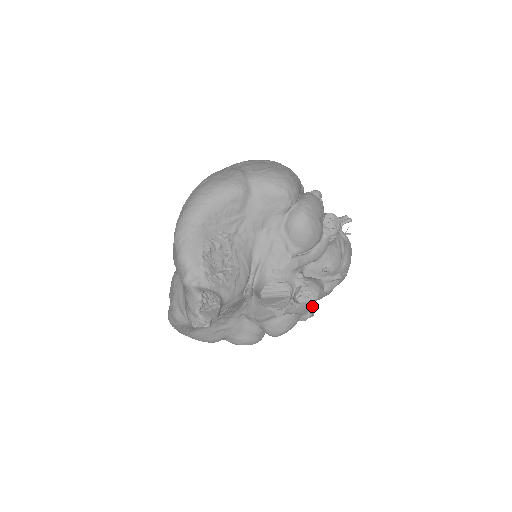
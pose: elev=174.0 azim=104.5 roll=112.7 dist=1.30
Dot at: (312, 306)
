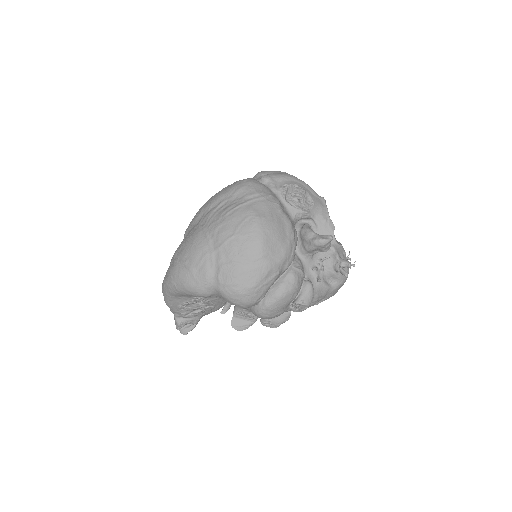
Dot at: occluded
